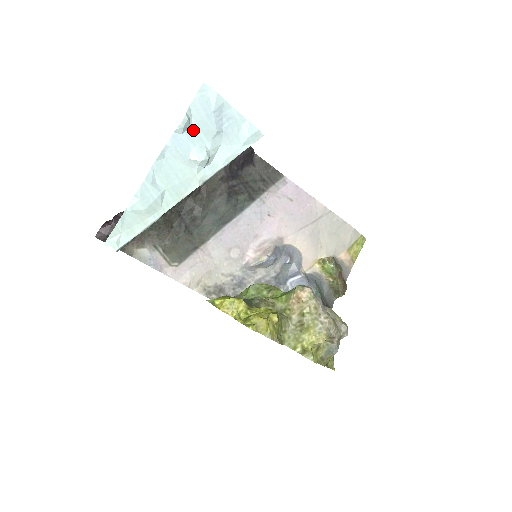
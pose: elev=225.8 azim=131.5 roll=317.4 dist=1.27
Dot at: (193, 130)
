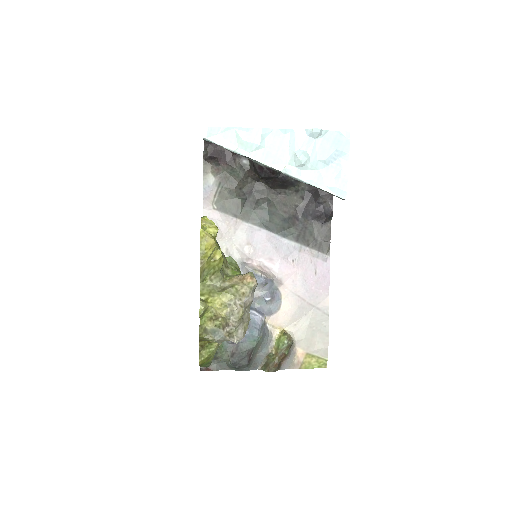
Dot at: (315, 142)
